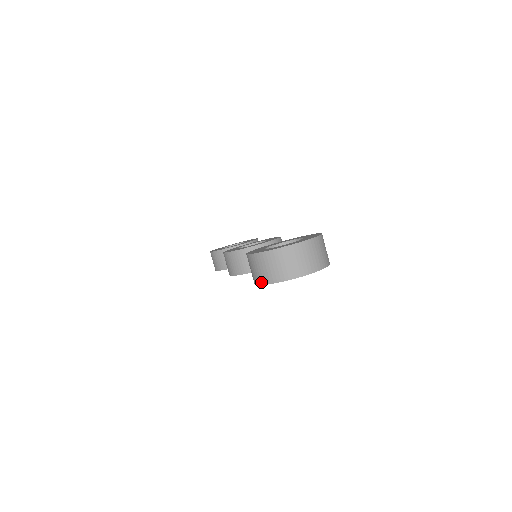
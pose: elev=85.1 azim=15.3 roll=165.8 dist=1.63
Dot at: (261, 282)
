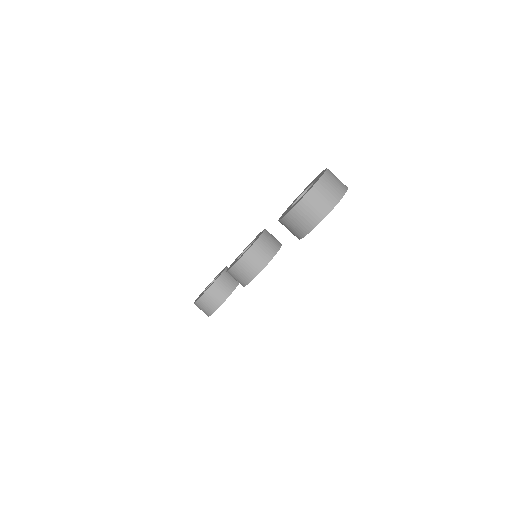
Dot at: (315, 224)
